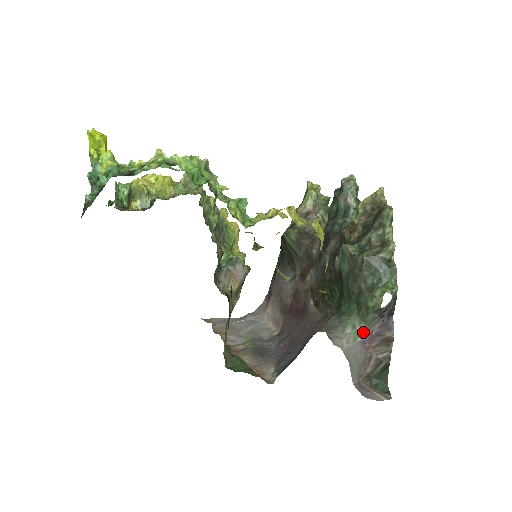
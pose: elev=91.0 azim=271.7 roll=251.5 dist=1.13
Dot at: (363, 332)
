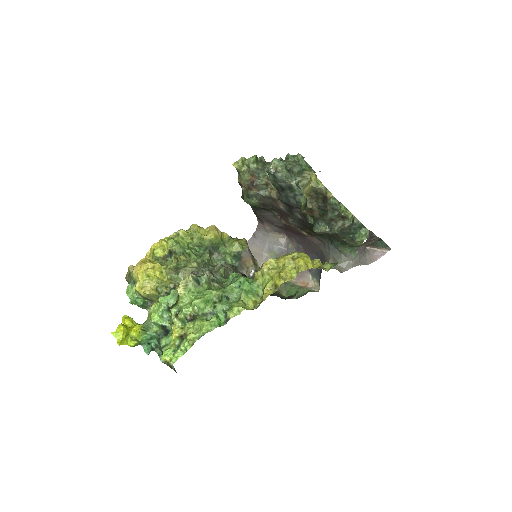
Dot at: (358, 249)
